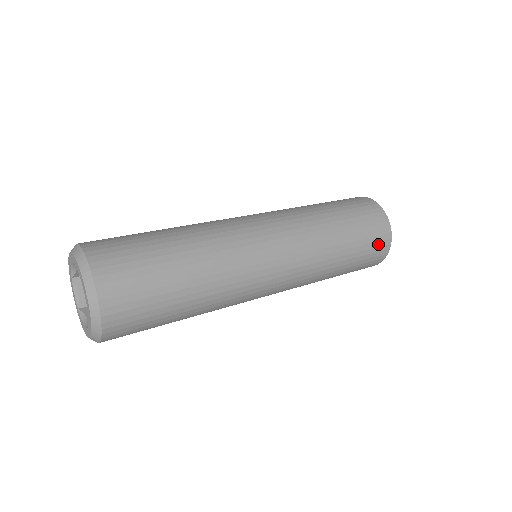
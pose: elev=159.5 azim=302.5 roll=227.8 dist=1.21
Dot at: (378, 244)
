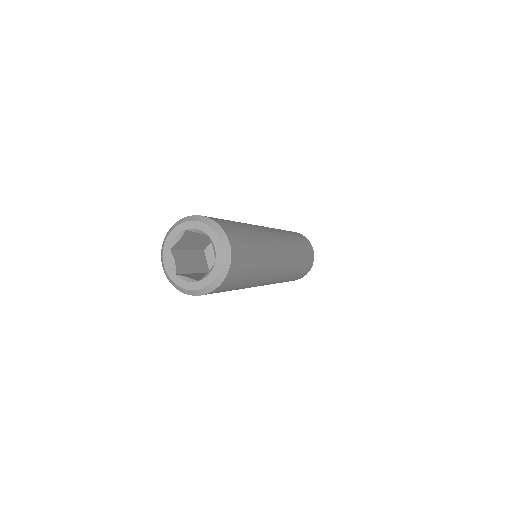
Dot at: (311, 257)
